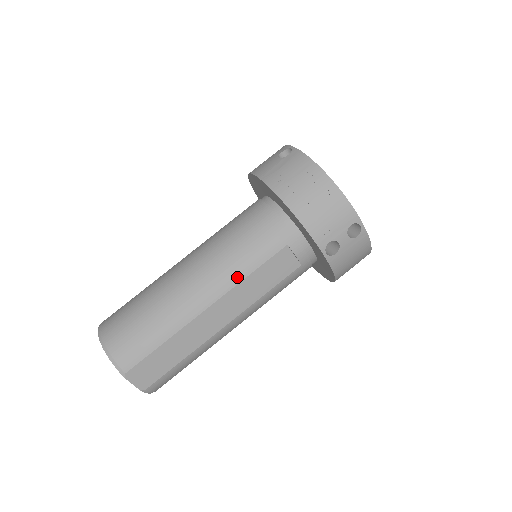
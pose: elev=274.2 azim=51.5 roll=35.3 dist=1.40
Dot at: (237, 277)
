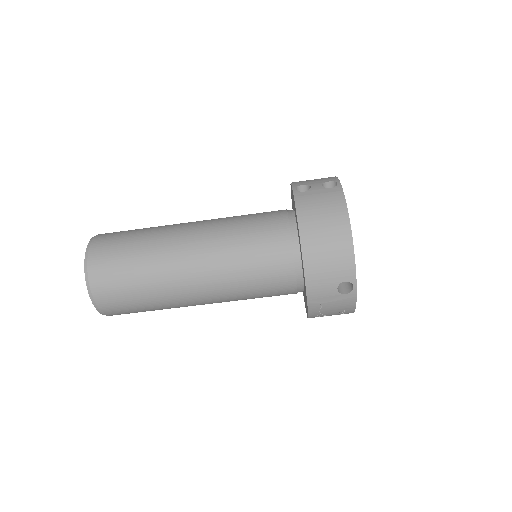
Dot at: occluded
